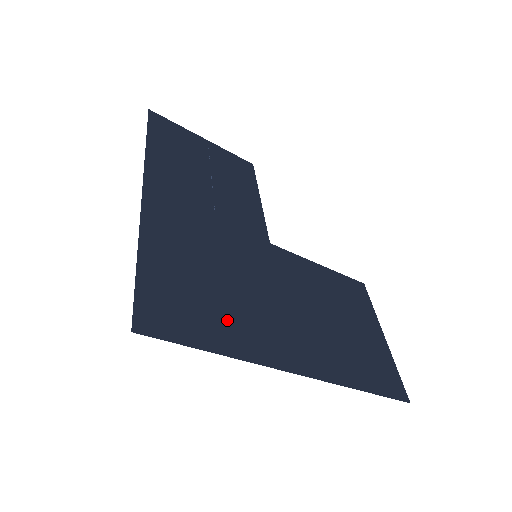
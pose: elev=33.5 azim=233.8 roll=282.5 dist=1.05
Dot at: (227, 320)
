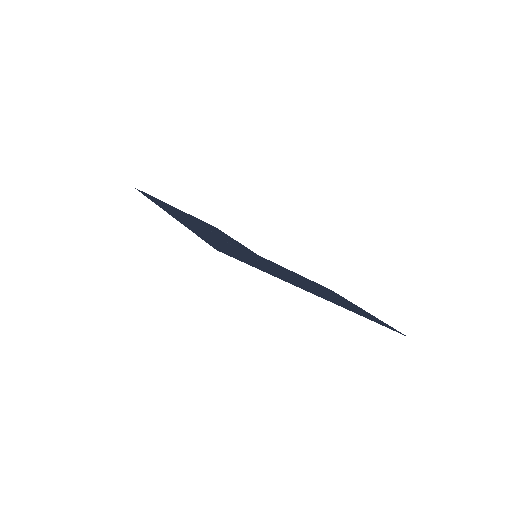
Dot at: (266, 268)
